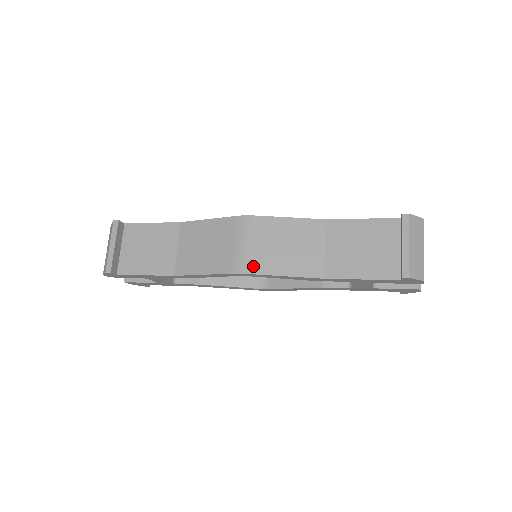
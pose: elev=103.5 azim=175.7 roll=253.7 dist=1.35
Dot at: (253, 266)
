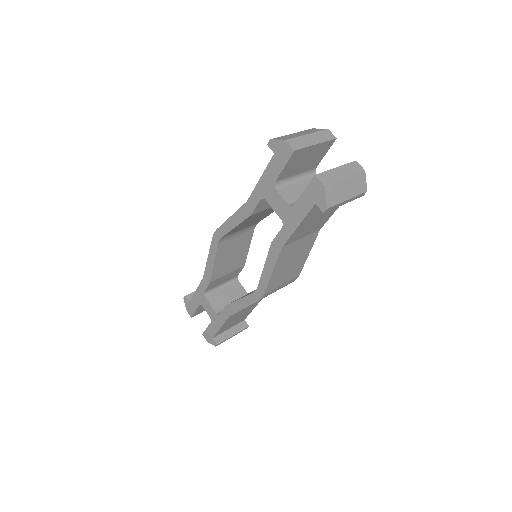
Dot at: occluded
